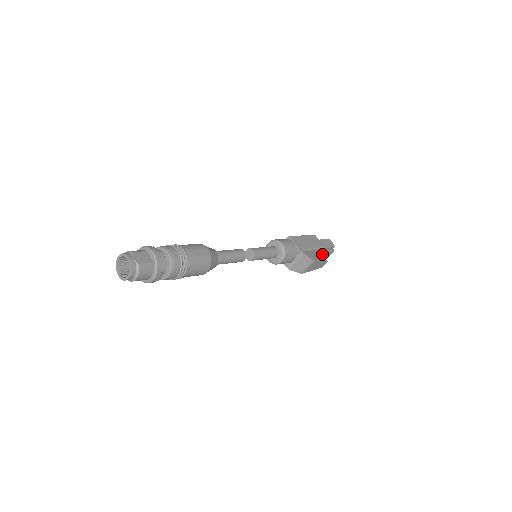
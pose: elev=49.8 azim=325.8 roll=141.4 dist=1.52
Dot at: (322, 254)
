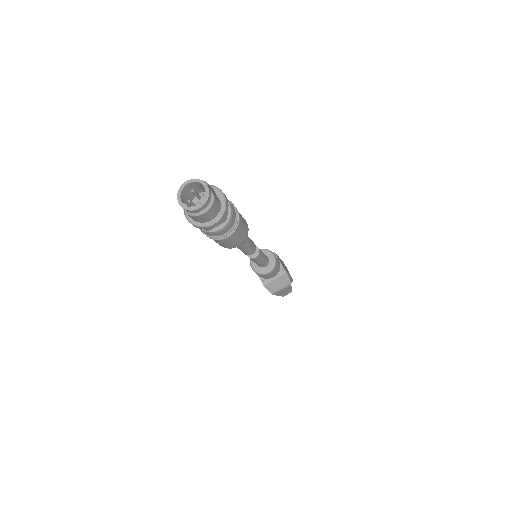
Dot at: occluded
